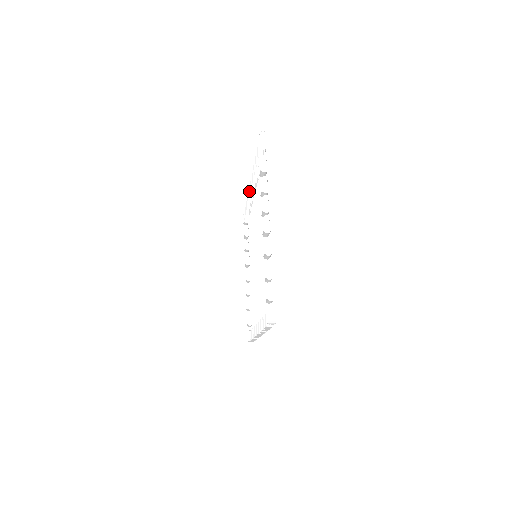
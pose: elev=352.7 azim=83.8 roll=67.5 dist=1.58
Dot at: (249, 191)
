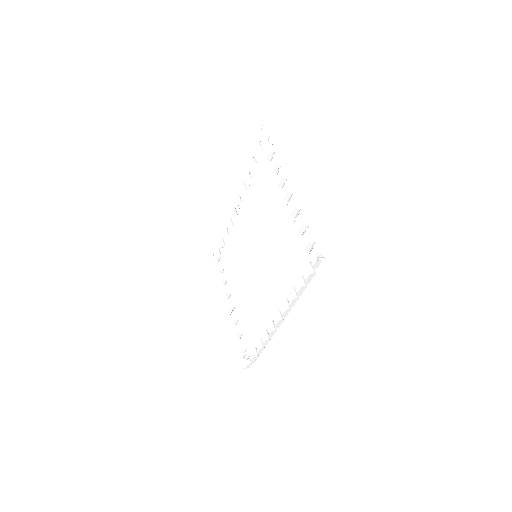
Dot at: (232, 210)
